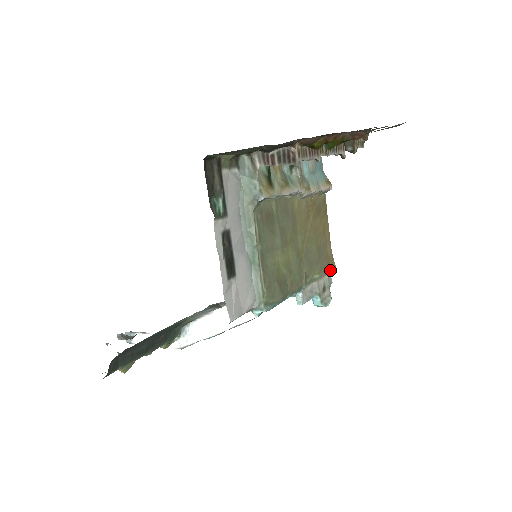
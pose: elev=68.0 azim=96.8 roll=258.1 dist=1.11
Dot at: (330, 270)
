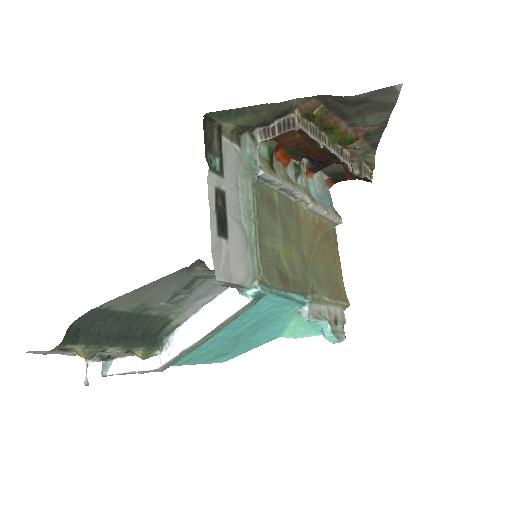
Dot at: (343, 304)
